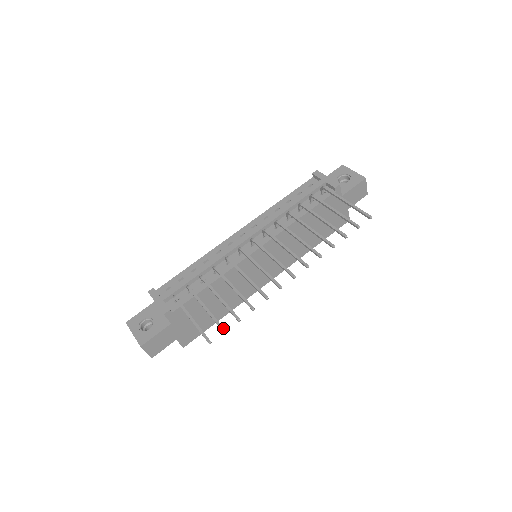
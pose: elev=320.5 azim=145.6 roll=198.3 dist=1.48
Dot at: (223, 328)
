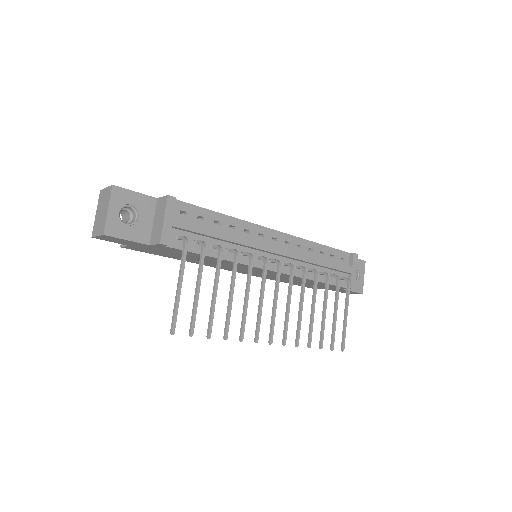
Dot at: (193, 332)
